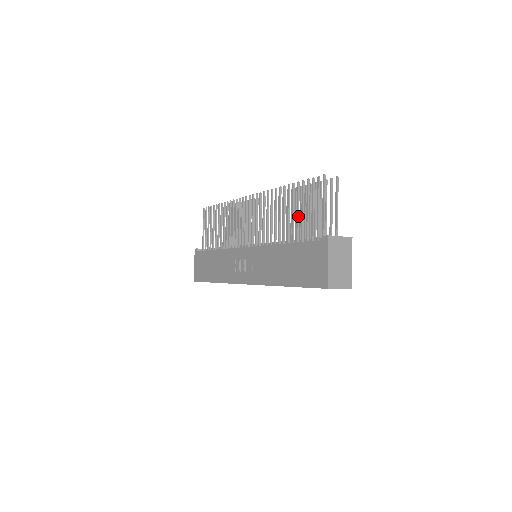
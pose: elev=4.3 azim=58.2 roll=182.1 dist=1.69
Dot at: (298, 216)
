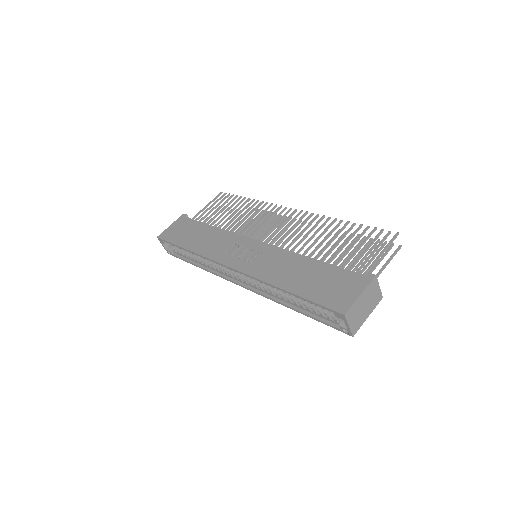
Dot at: occluded
